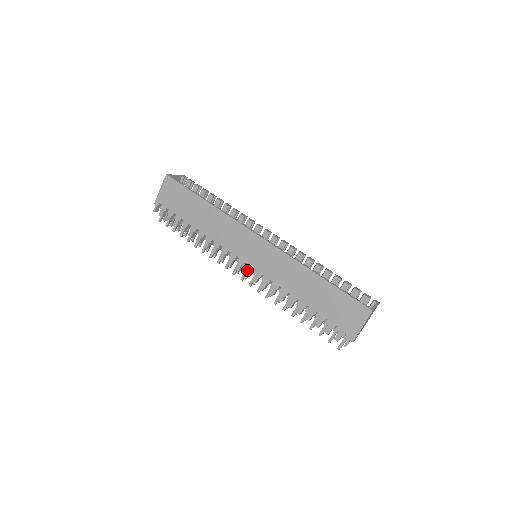
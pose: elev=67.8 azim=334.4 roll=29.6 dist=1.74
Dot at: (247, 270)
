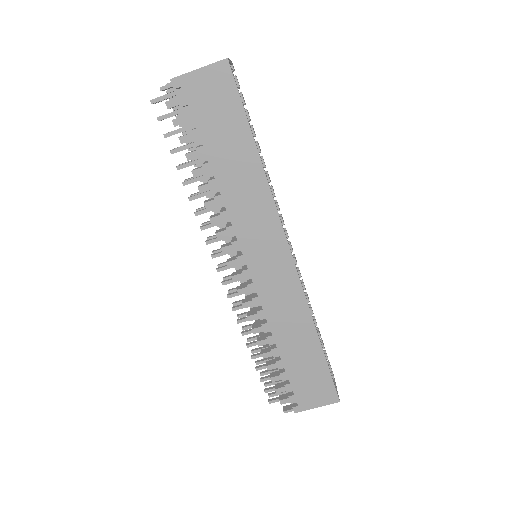
Dot at: (242, 275)
